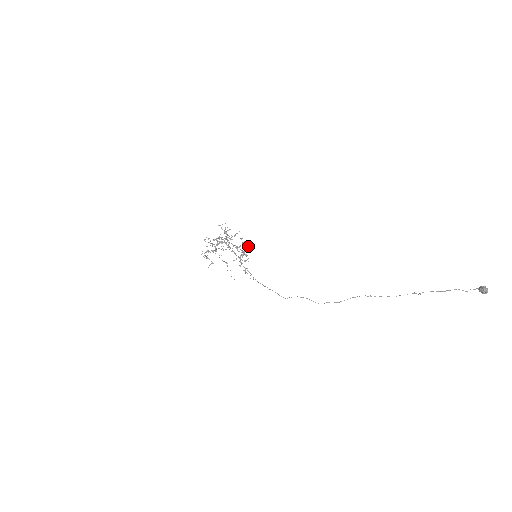
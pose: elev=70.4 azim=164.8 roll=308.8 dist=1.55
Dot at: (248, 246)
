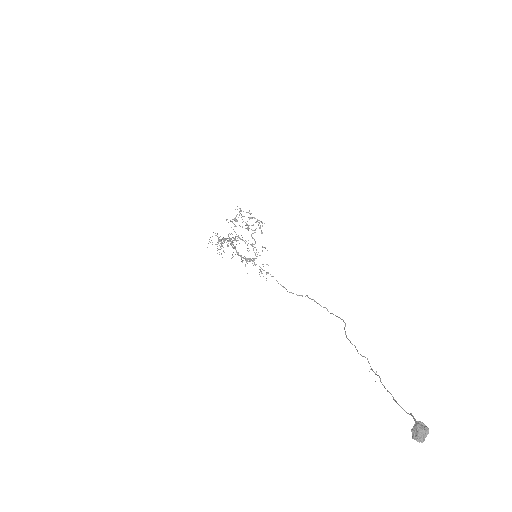
Dot at: occluded
